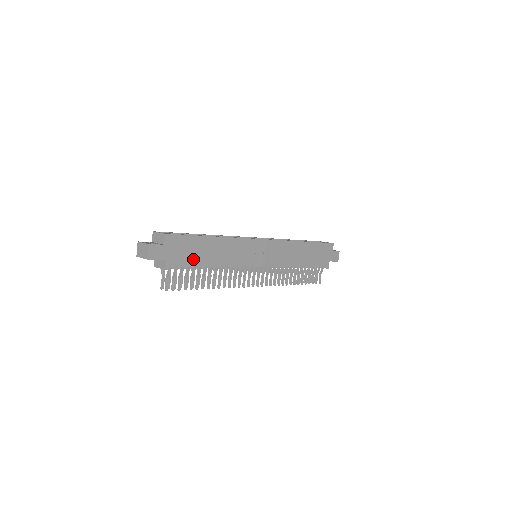
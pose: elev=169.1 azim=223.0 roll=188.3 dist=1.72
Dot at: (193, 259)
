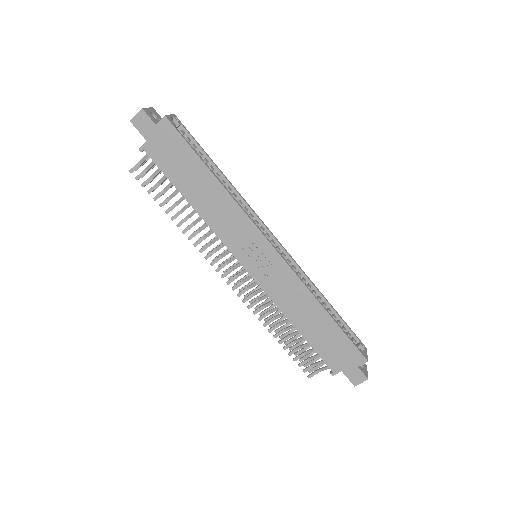
Dot at: (174, 172)
